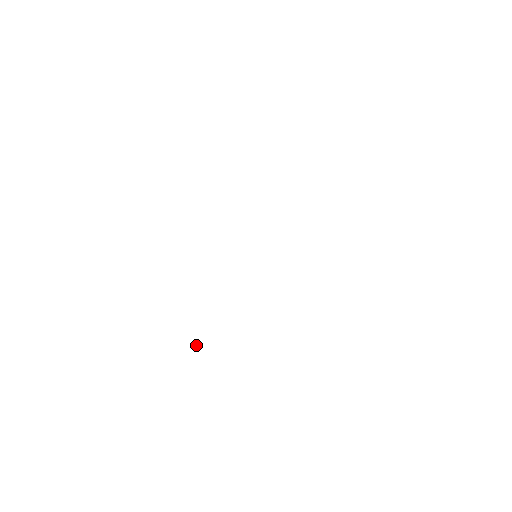
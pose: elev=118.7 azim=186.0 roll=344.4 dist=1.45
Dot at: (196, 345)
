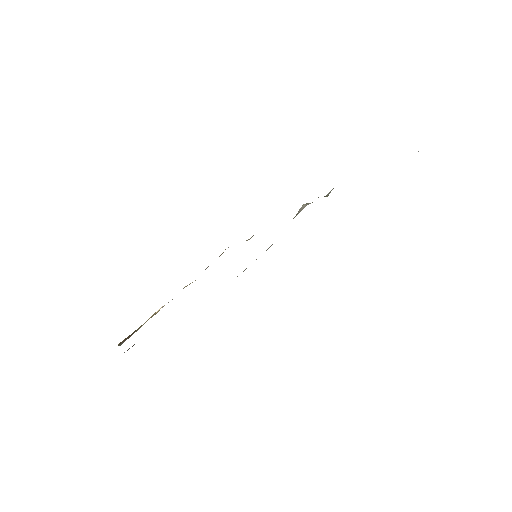
Dot at: occluded
